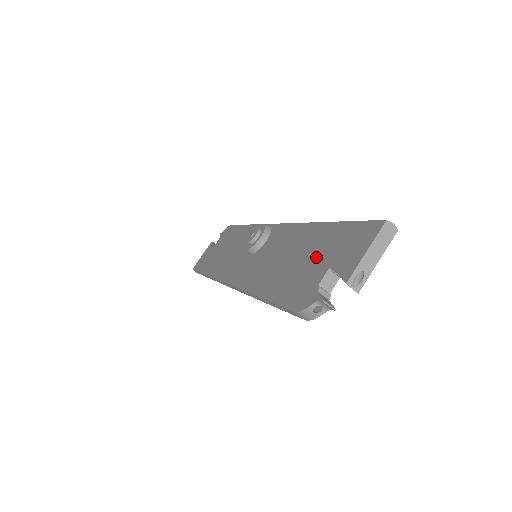
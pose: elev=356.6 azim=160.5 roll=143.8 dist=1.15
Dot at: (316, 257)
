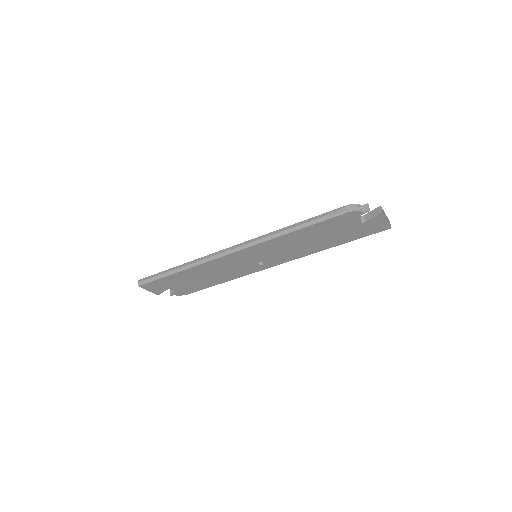
Dot at: occluded
